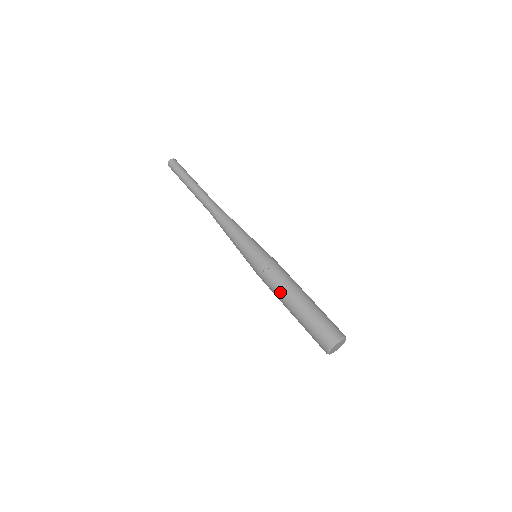
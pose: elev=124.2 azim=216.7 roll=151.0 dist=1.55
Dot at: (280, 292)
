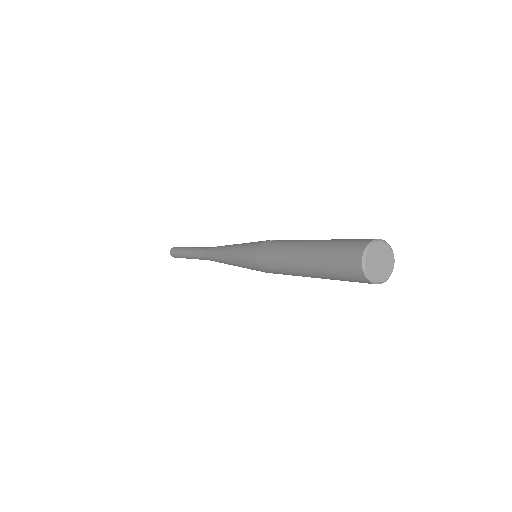
Dot at: (285, 245)
